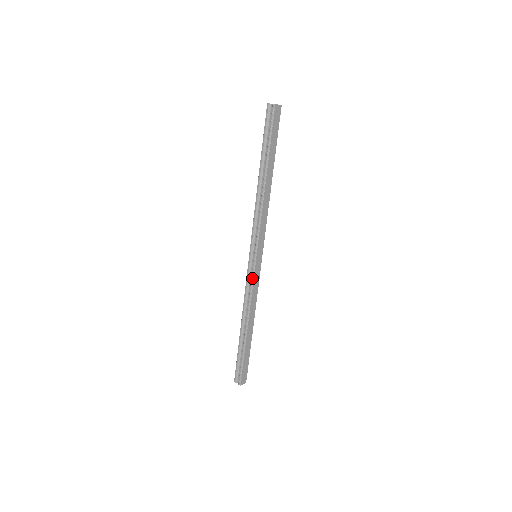
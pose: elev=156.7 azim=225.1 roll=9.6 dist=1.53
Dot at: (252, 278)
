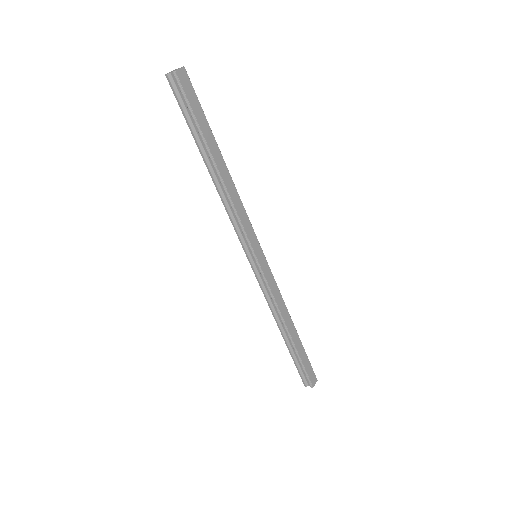
Dot at: (265, 282)
